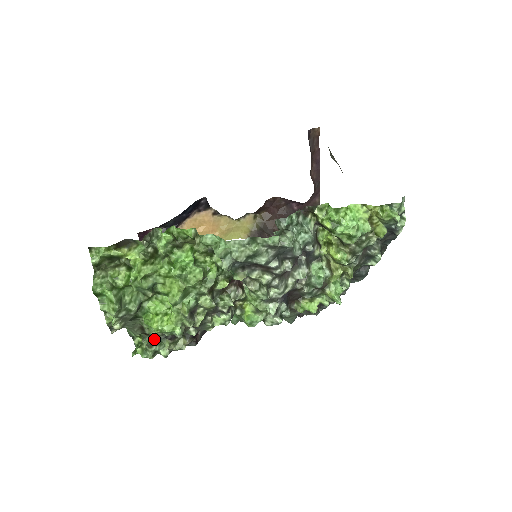
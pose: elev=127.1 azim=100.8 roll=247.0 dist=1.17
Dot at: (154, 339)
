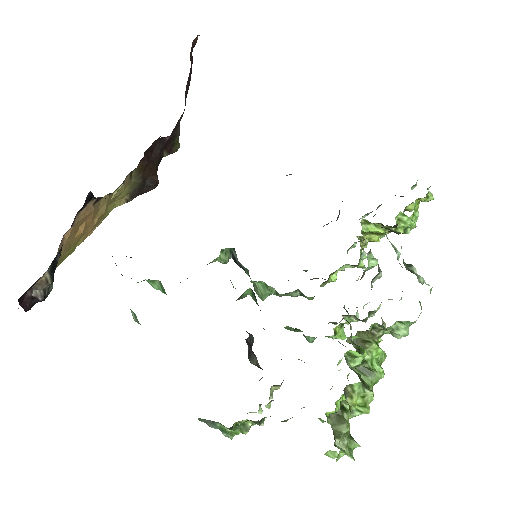
Dot at: occluded
